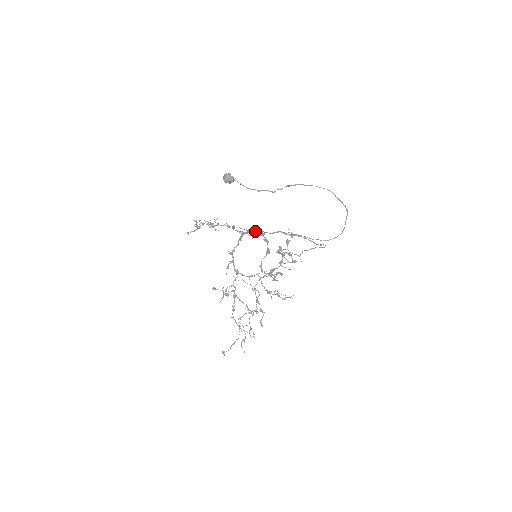
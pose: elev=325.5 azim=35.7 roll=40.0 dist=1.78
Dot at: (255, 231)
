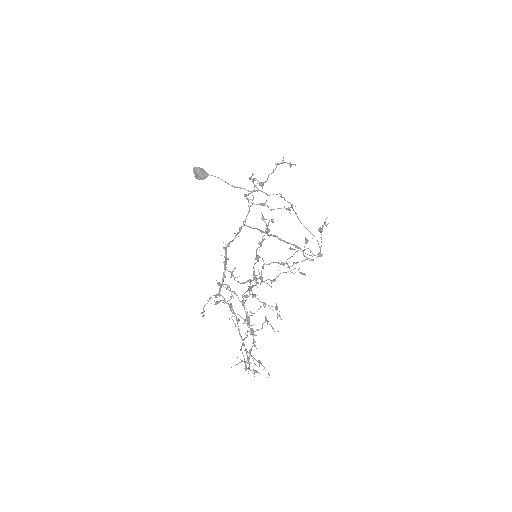
Dot at: occluded
